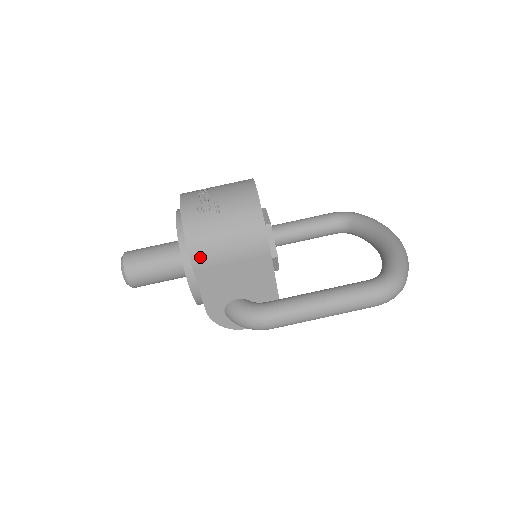
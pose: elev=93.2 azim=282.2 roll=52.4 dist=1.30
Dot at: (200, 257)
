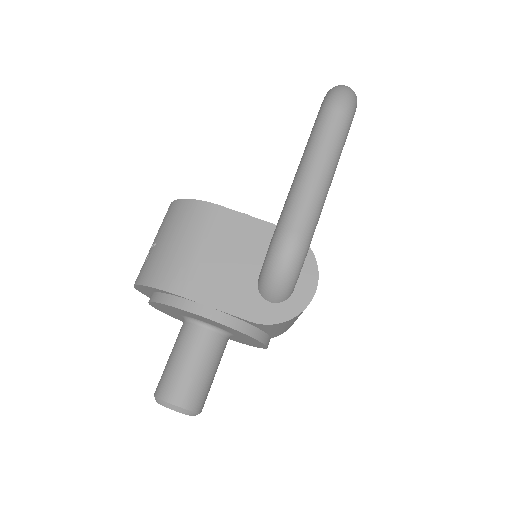
Dot at: (174, 280)
